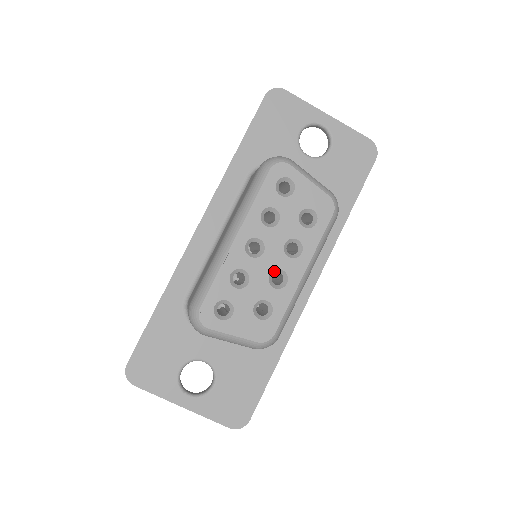
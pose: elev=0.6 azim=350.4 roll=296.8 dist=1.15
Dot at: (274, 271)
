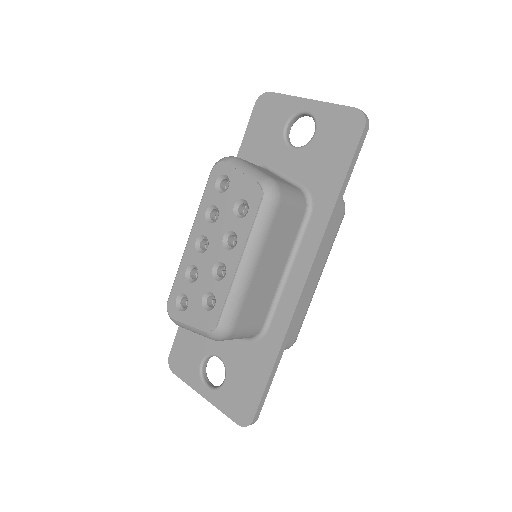
Dot at: (217, 264)
